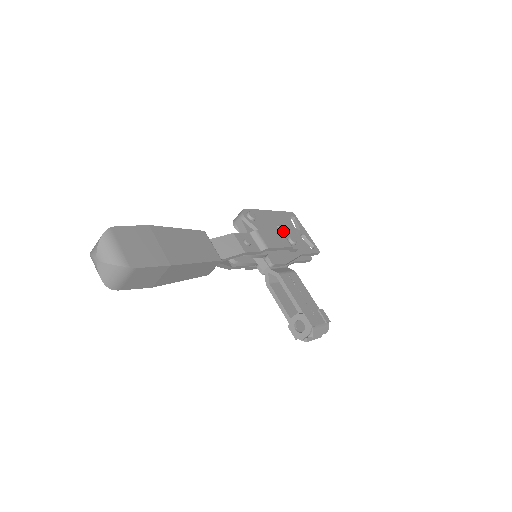
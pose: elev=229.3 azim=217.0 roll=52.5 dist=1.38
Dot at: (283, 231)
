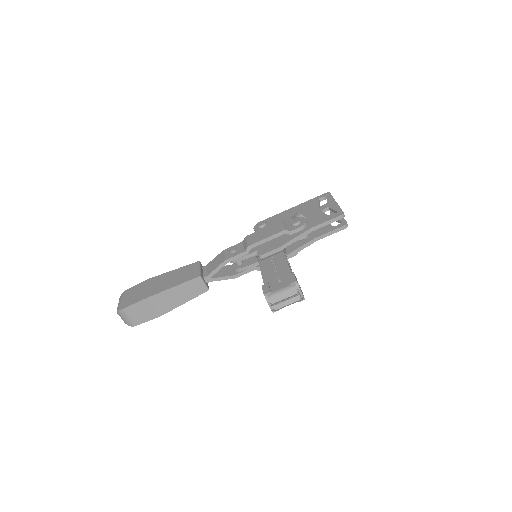
Dot at: occluded
